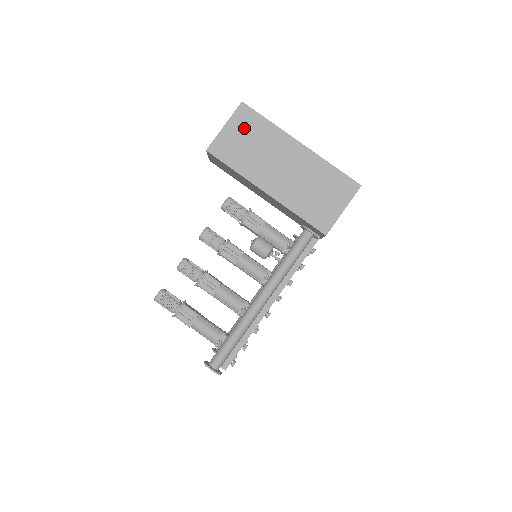
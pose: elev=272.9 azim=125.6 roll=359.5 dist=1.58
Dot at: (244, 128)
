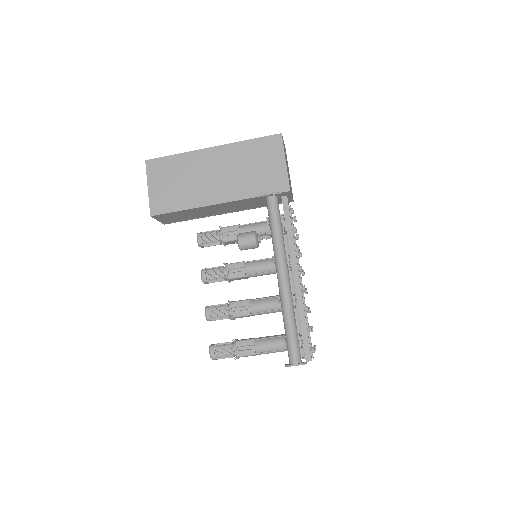
Dot at: (163, 176)
